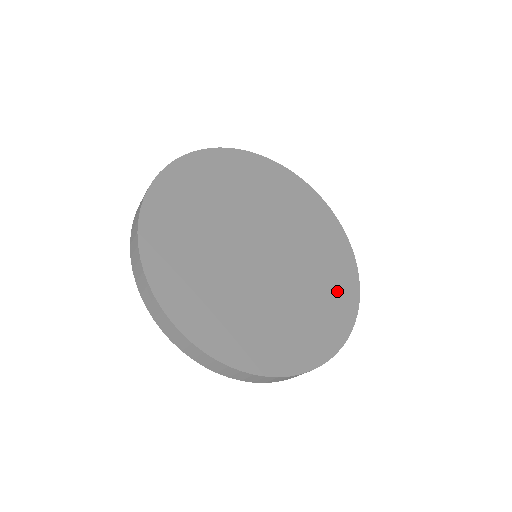
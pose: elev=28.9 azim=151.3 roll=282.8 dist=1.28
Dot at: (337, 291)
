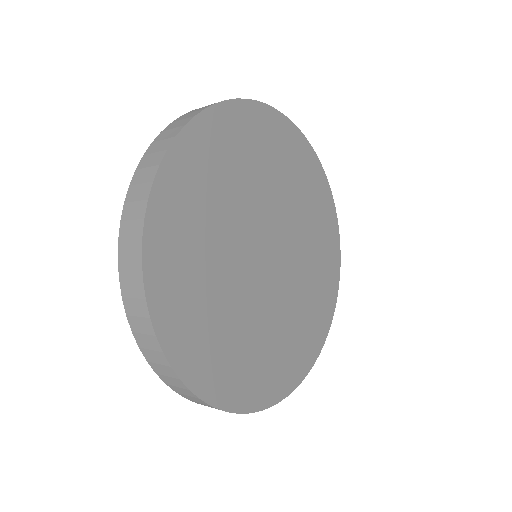
Dot at: (300, 347)
